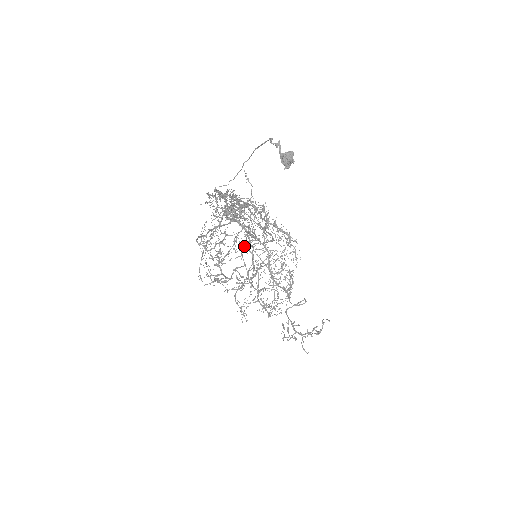
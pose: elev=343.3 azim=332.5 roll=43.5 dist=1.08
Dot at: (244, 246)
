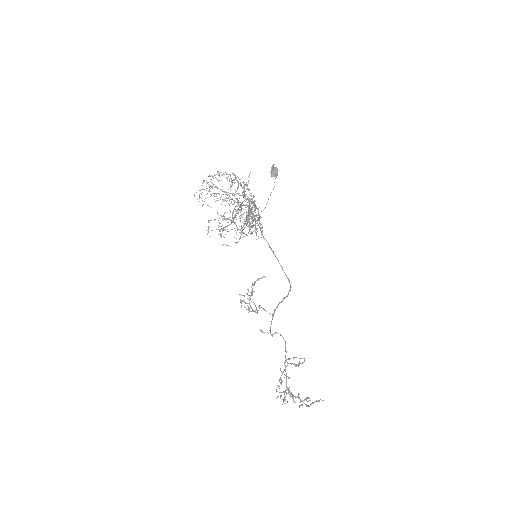
Dot at: (226, 193)
